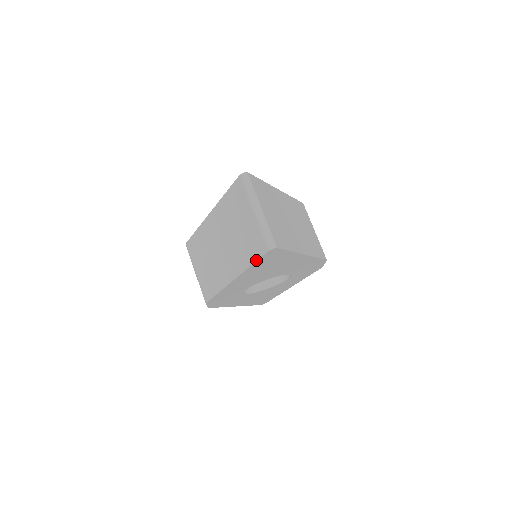
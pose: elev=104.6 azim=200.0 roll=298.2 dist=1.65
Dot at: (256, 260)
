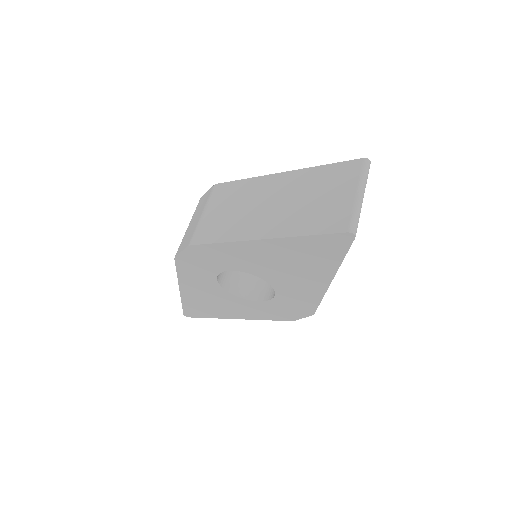
Dot at: (319, 233)
